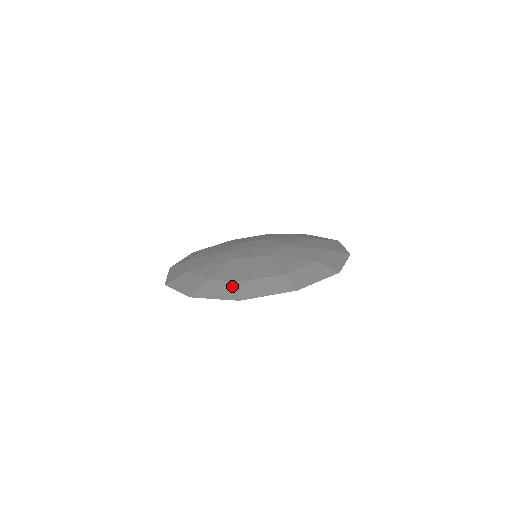
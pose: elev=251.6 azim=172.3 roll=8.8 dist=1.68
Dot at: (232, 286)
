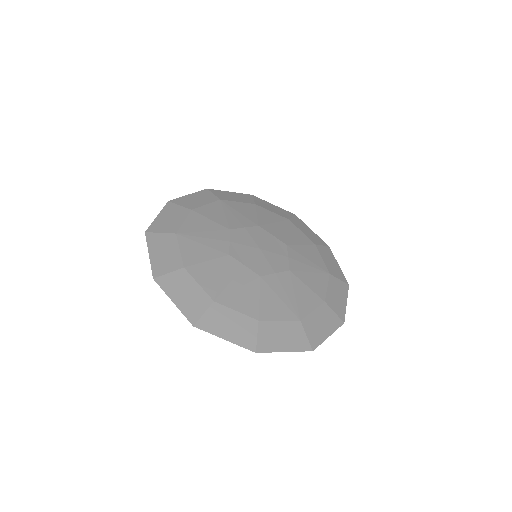
Dot at: (294, 330)
